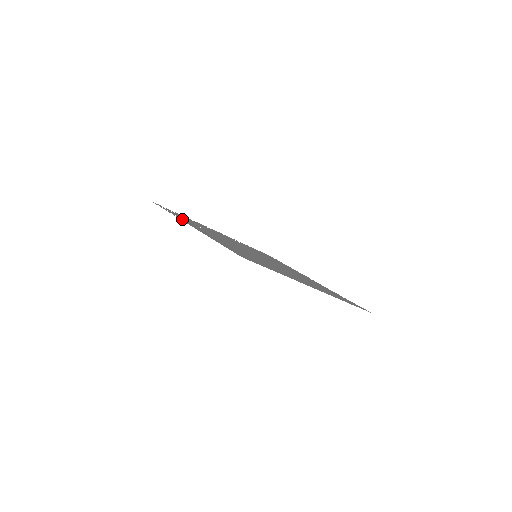
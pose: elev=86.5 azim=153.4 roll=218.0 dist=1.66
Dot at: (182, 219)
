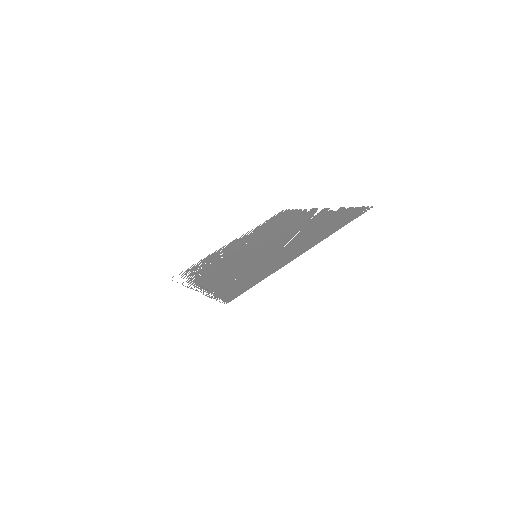
Dot at: (190, 283)
